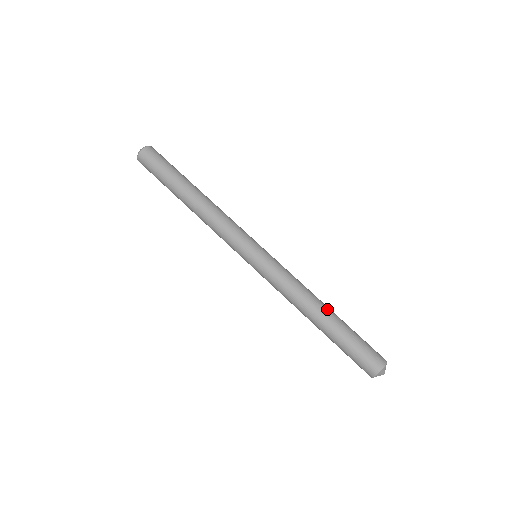
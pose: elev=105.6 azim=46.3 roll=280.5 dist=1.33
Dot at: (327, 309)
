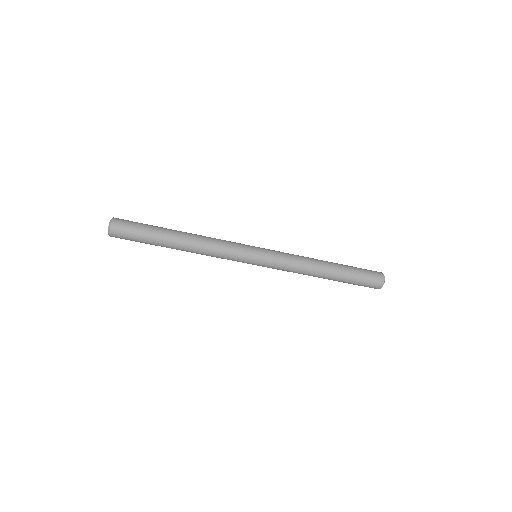
Dot at: (326, 276)
